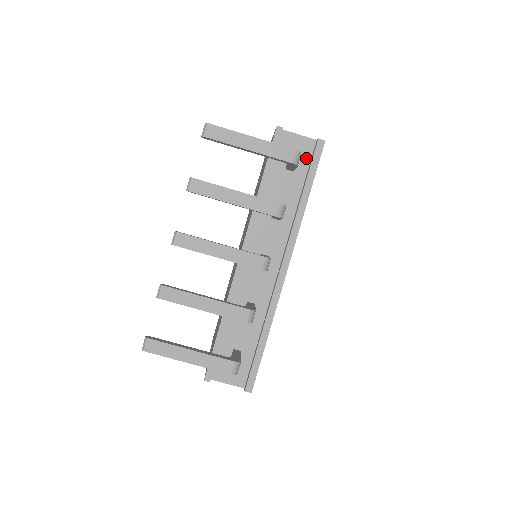
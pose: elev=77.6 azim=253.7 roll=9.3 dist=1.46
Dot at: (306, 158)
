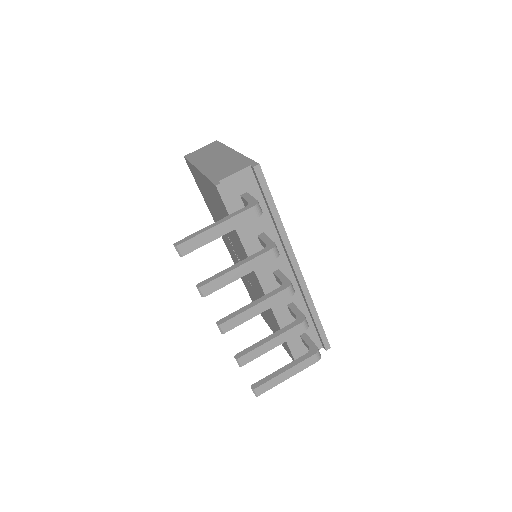
Dot at: (253, 185)
